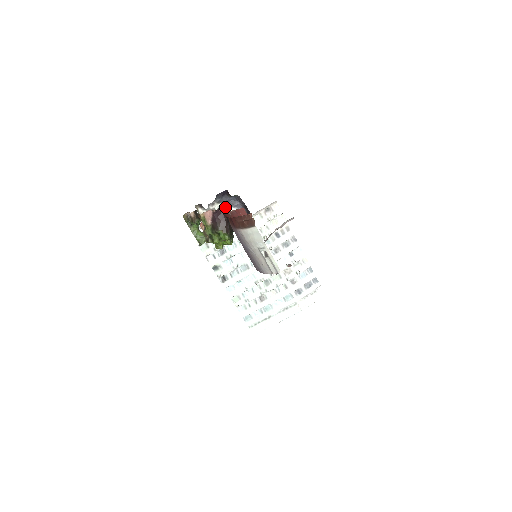
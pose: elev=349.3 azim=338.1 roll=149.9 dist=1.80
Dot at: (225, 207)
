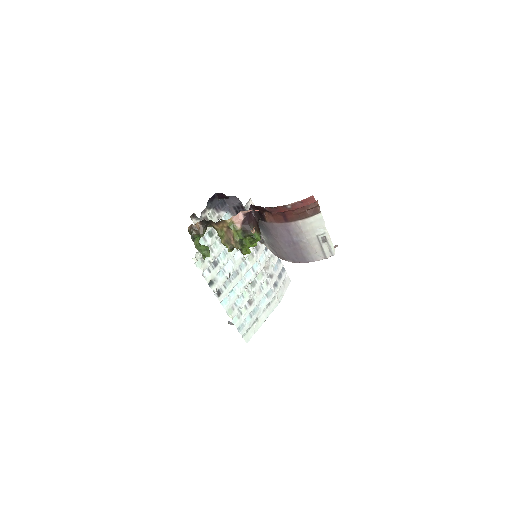
Dot at: (215, 212)
